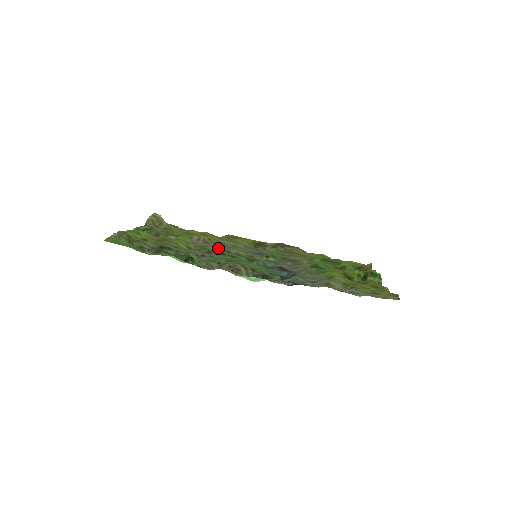
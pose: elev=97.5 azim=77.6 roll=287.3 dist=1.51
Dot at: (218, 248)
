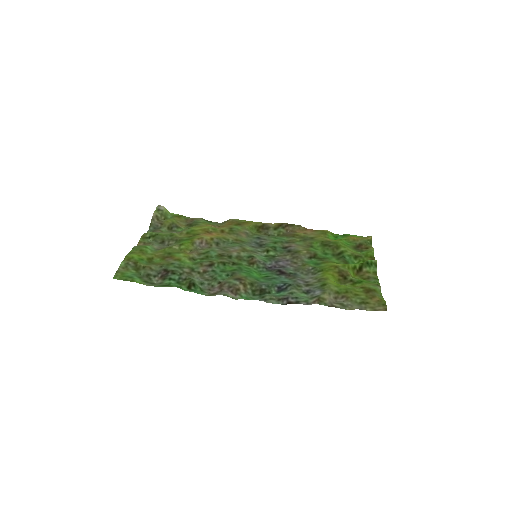
Dot at: (220, 253)
